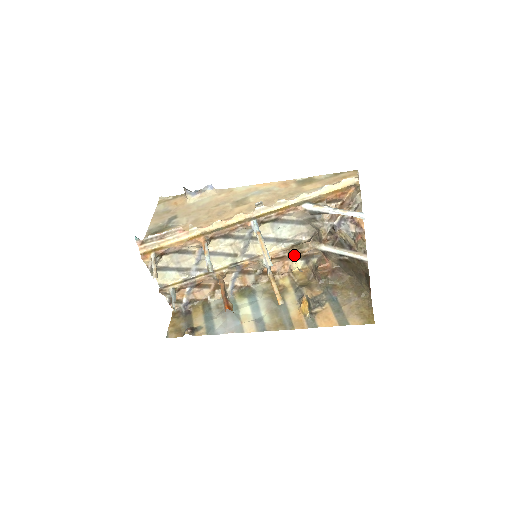
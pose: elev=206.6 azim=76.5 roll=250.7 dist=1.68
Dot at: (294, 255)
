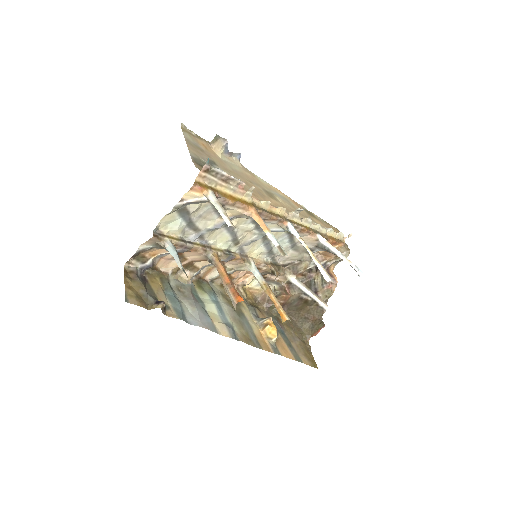
Dot at: (278, 274)
